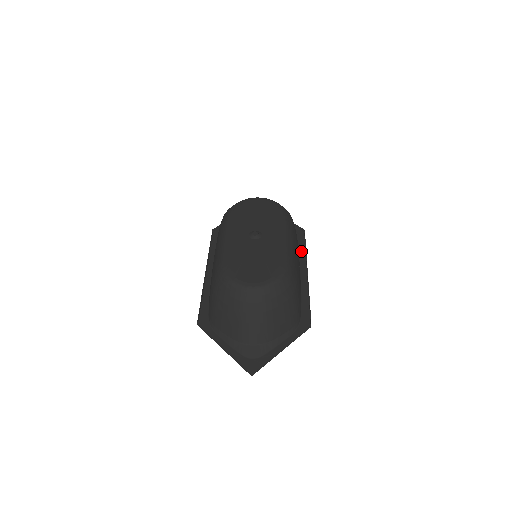
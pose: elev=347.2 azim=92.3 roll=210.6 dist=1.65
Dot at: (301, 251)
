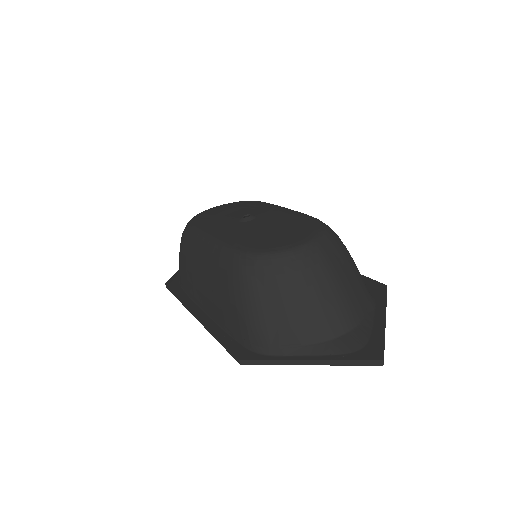
Dot at: occluded
